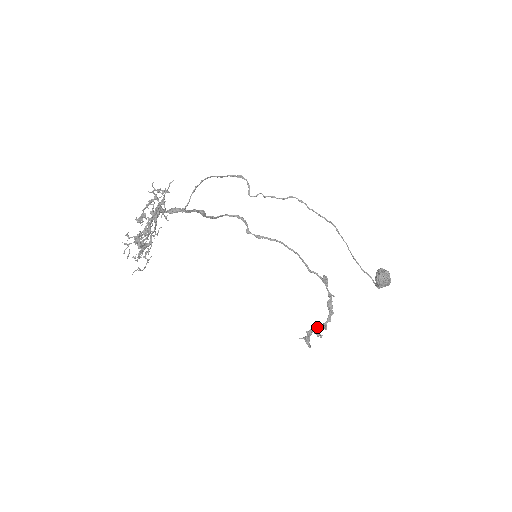
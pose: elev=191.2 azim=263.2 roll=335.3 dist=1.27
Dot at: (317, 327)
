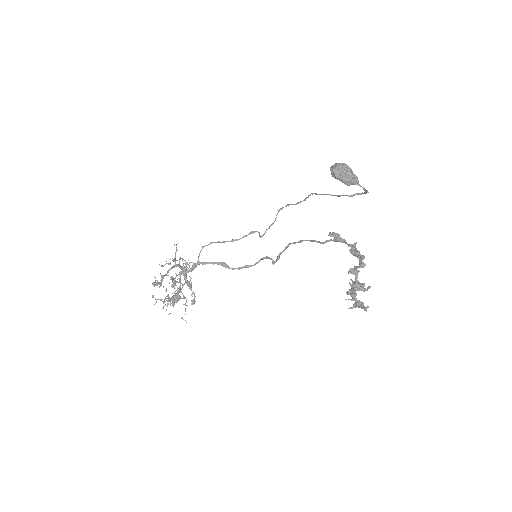
Dot at: (368, 288)
